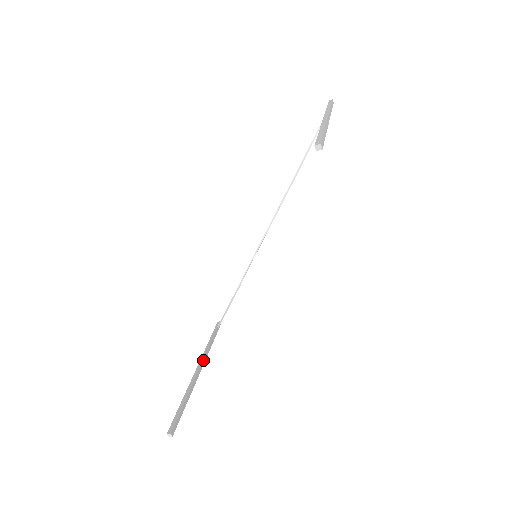
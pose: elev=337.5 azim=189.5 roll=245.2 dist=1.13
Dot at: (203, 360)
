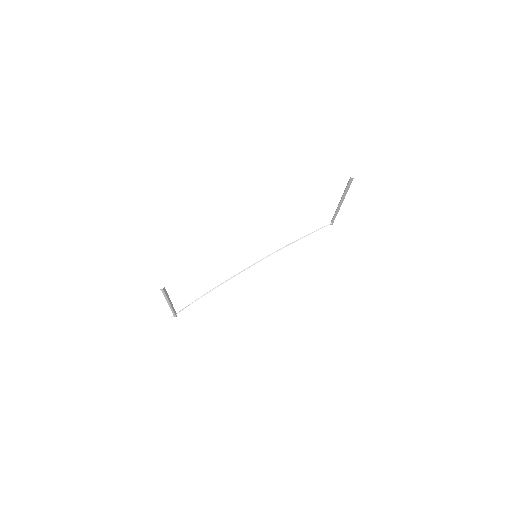
Dot at: (172, 304)
